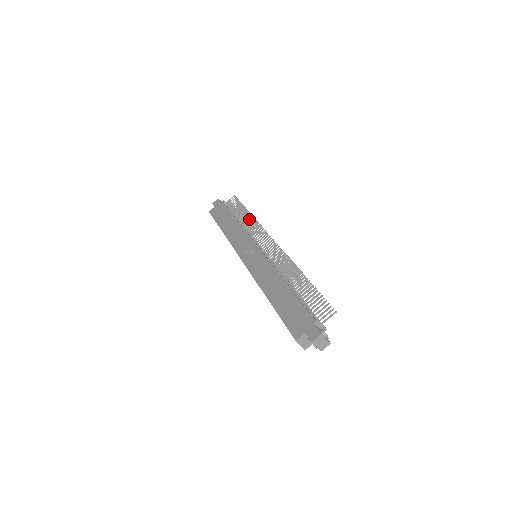
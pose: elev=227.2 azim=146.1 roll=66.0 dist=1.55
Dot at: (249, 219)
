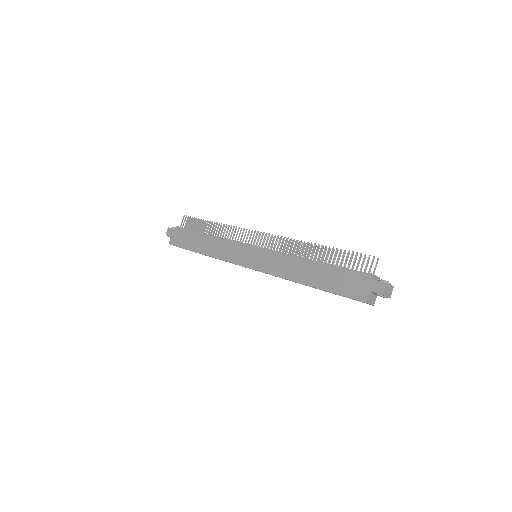
Dot at: occluded
